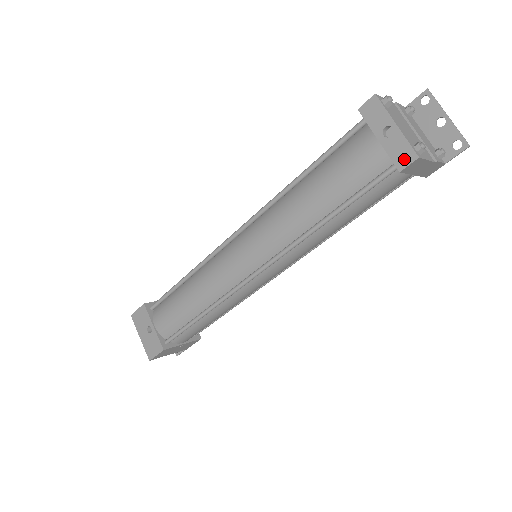
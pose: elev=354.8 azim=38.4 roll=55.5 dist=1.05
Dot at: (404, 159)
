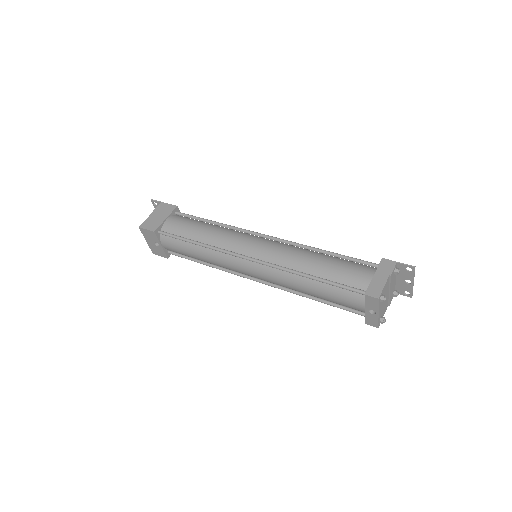
Dot at: (371, 323)
